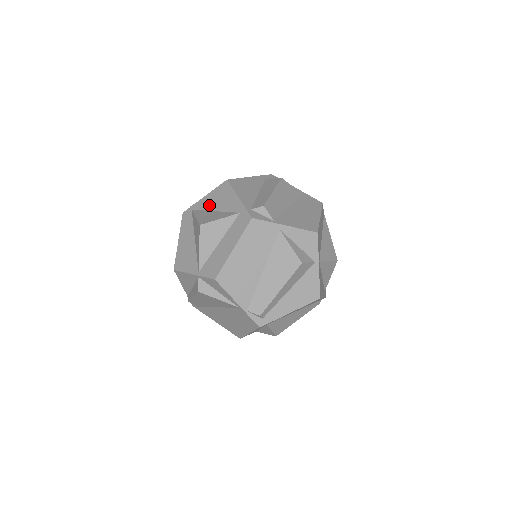
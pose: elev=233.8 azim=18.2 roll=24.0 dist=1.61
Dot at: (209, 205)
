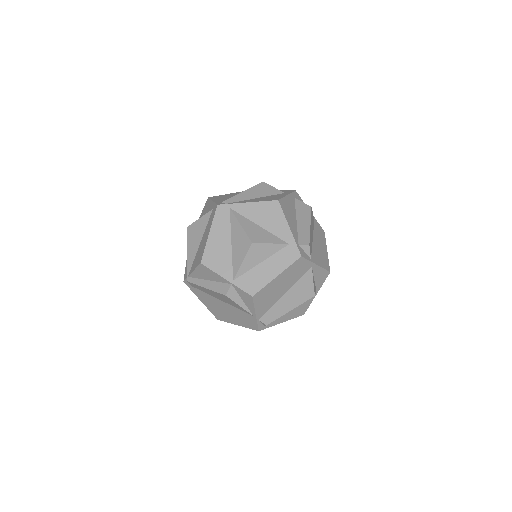
Dot at: (253, 216)
